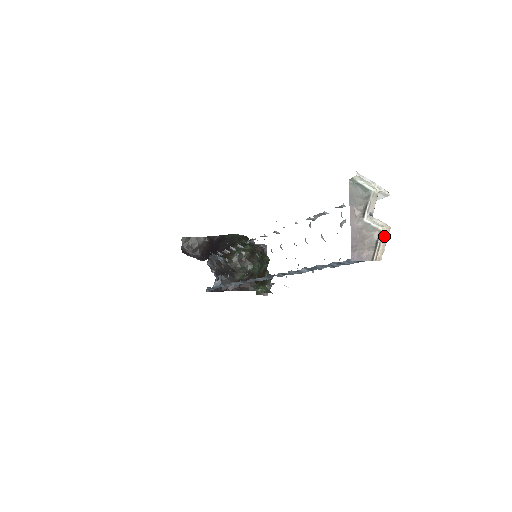
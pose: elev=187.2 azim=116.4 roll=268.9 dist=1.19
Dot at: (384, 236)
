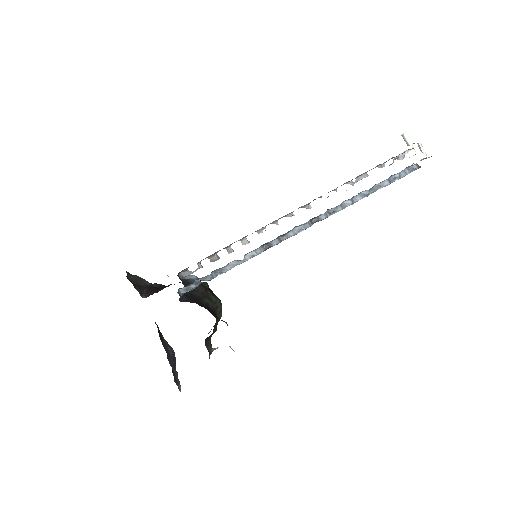
Dot at: occluded
